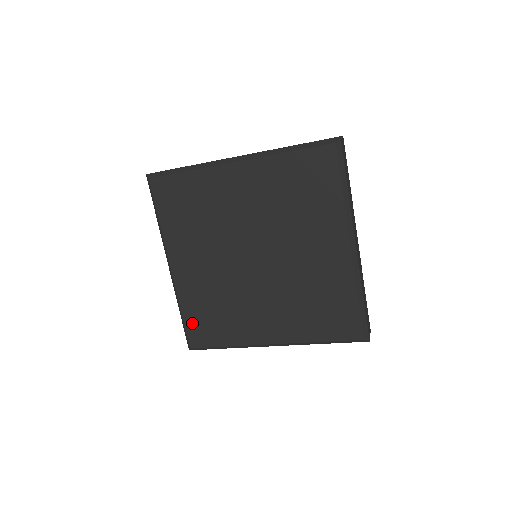
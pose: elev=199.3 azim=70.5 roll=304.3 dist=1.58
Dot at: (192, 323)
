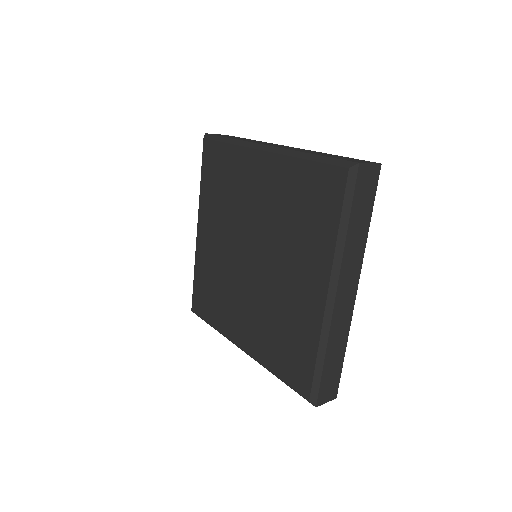
Dot at: (198, 289)
